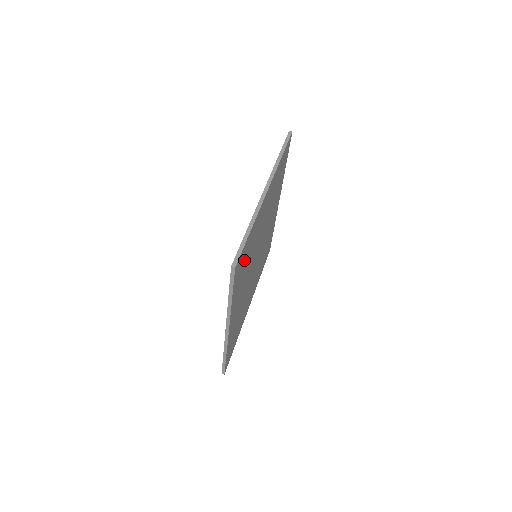
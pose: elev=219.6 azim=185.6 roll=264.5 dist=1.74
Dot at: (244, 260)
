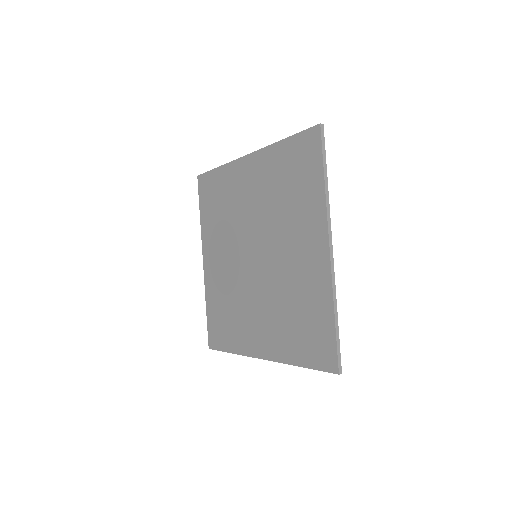
Dot at: (313, 330)
